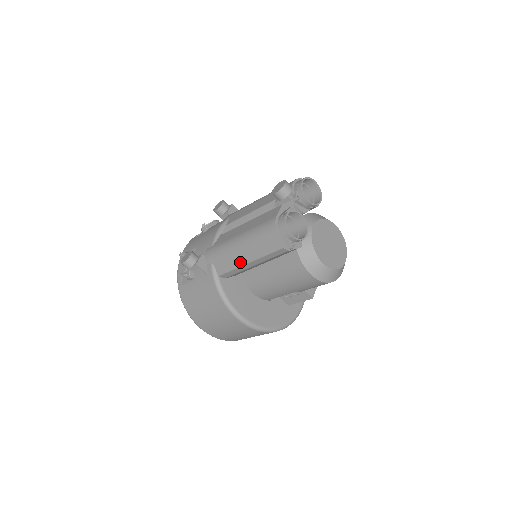
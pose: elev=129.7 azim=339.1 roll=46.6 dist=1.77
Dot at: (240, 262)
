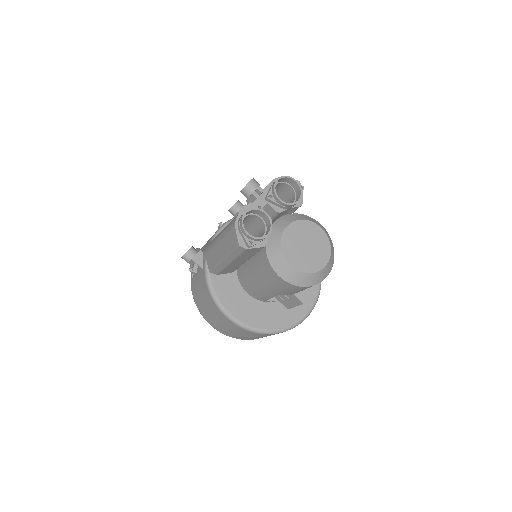
Dot at: (219, 259)
